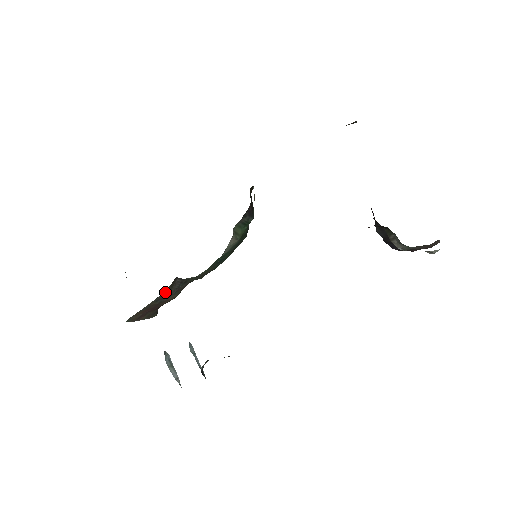
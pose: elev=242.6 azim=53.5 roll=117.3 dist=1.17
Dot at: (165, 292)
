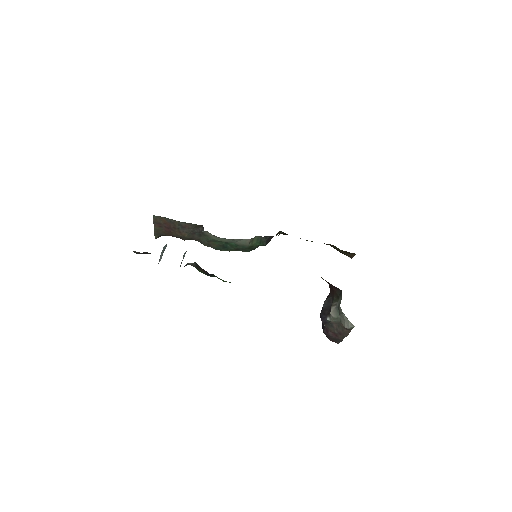
Dot at: (190, 225)
